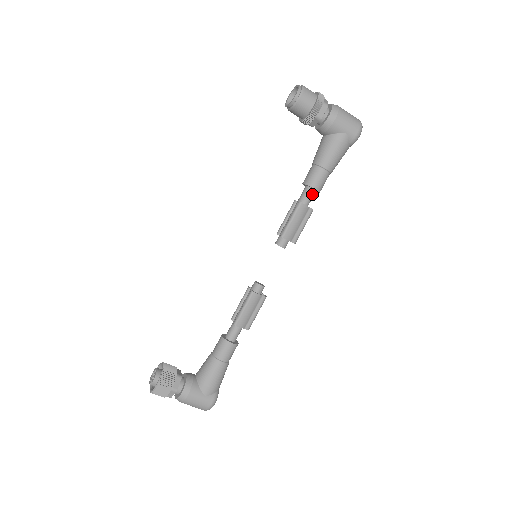
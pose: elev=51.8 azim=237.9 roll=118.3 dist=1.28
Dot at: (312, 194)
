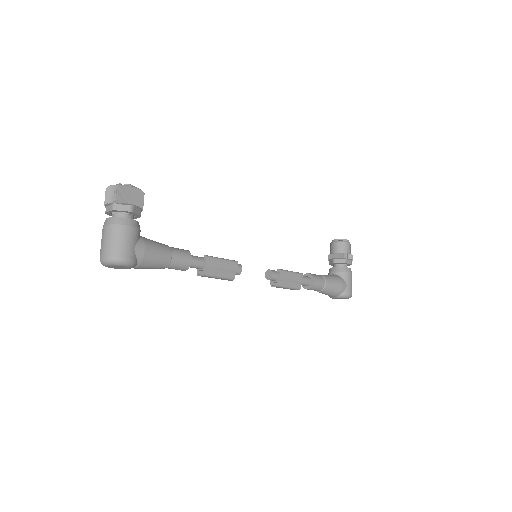
Dot at: (308, 282)
